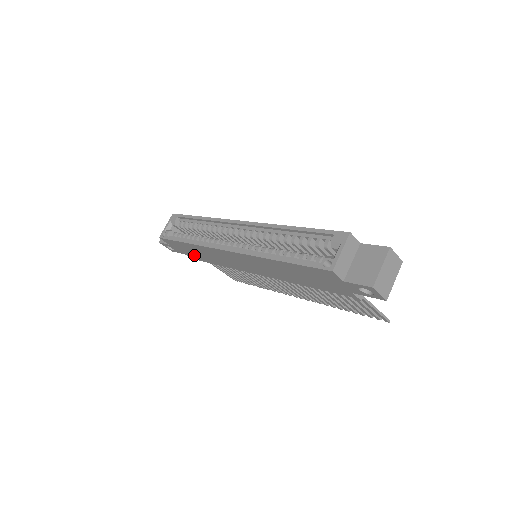
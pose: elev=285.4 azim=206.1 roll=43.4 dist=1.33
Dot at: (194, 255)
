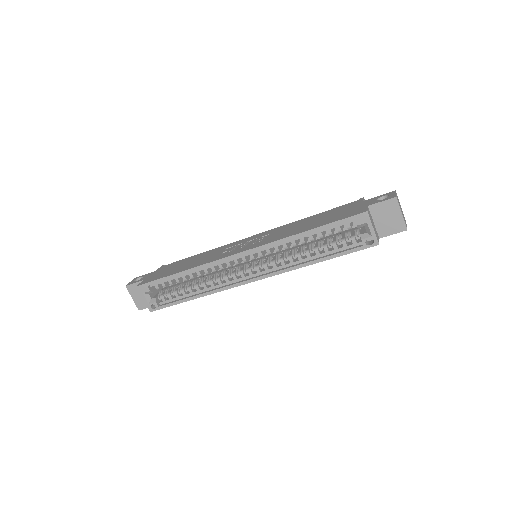
Dot at: occluded
